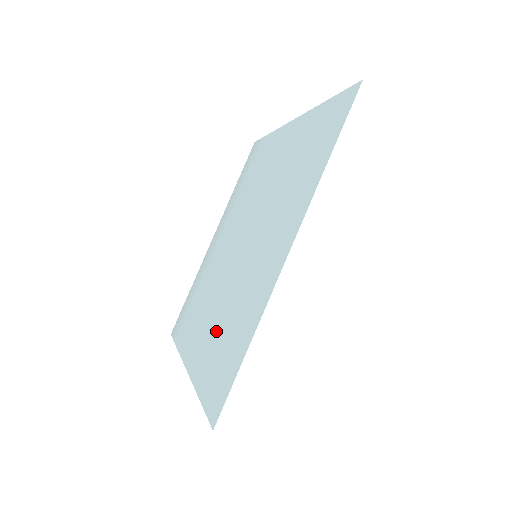
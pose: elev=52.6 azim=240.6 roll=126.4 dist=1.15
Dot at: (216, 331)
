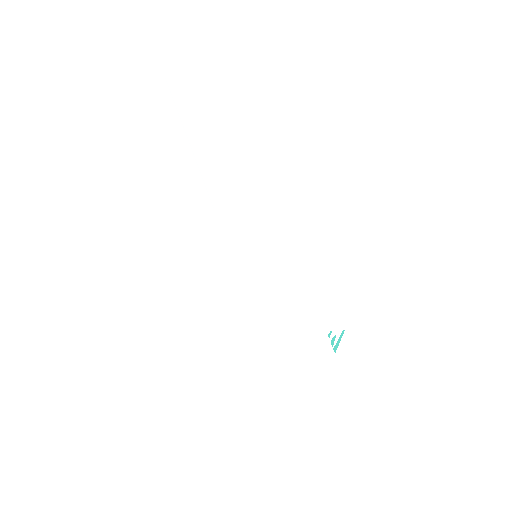
Dot at: occluded
